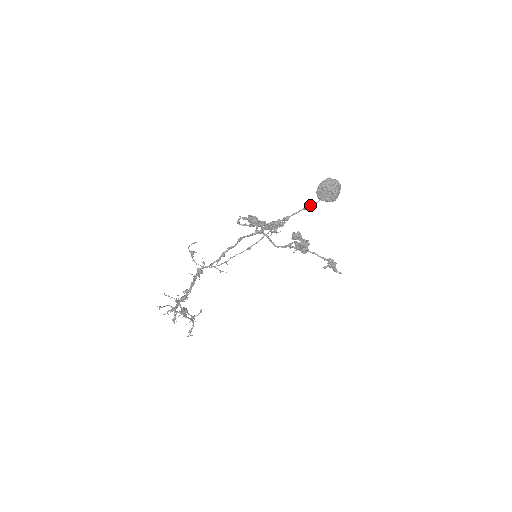
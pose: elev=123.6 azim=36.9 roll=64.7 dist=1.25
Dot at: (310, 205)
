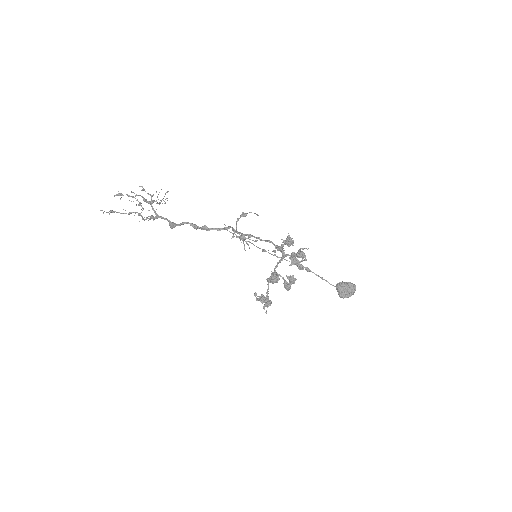
Dot at: (326, 280)
